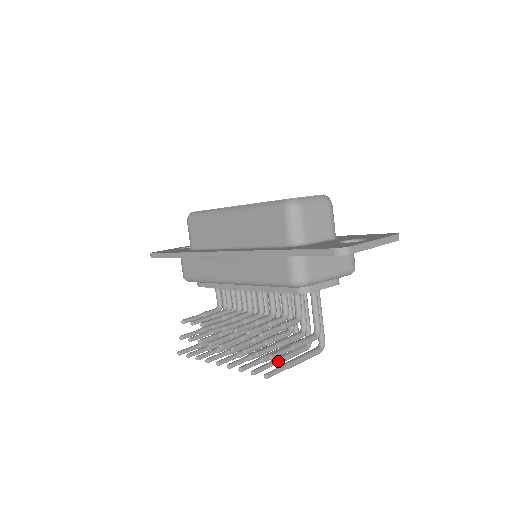
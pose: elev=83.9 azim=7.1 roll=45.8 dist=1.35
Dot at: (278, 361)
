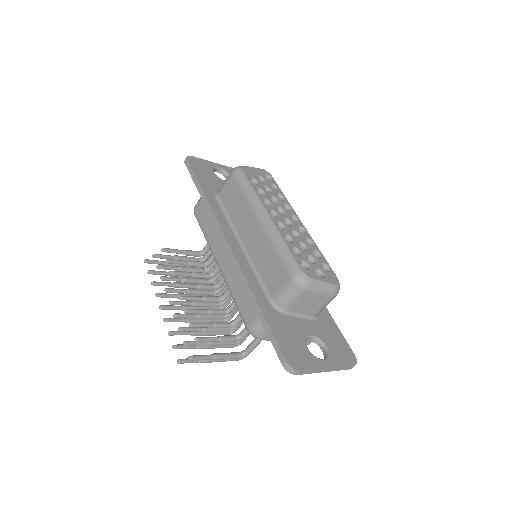
Dot at: (201, 348)
